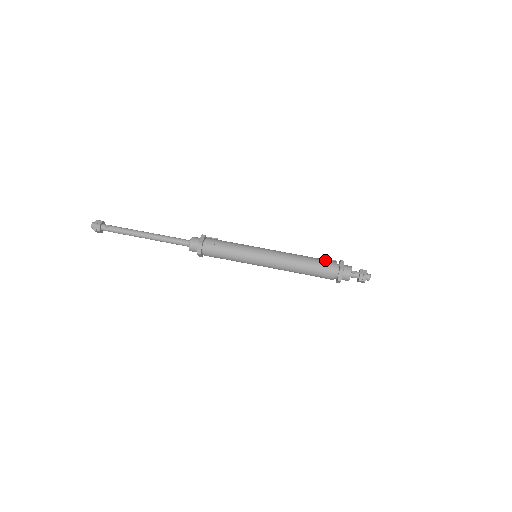
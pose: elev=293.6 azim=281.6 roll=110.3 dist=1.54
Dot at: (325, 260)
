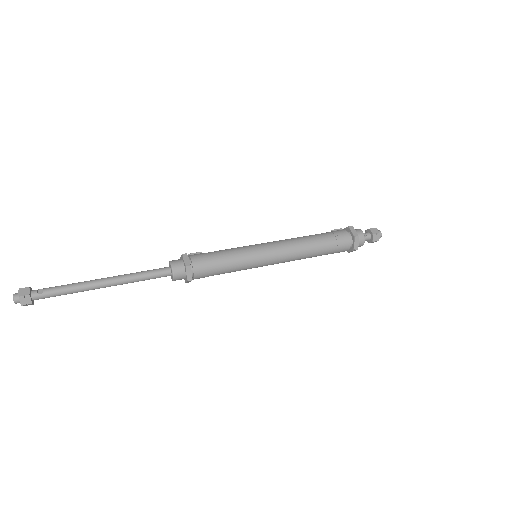
Dot at: (333, 232)
